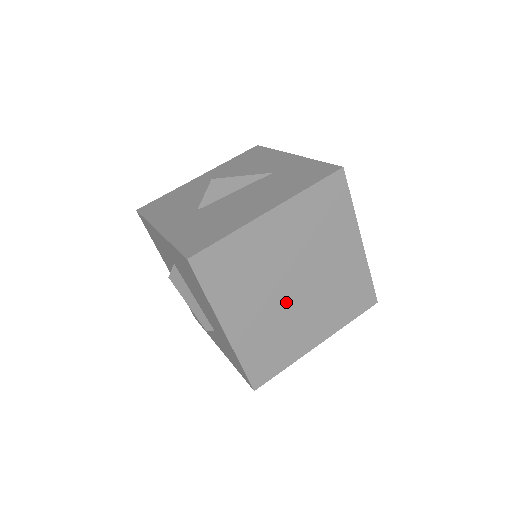
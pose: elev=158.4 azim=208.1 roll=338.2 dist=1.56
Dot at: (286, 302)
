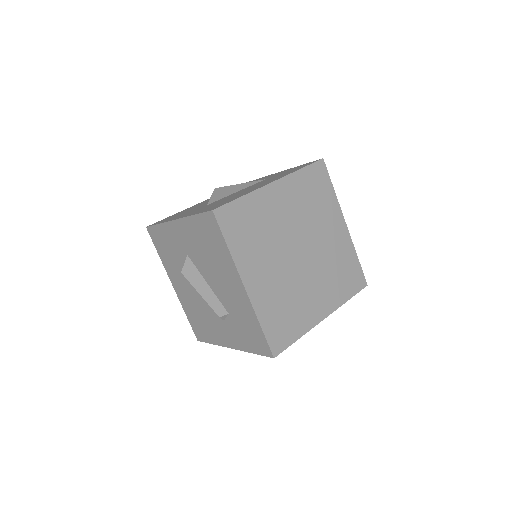
Dot at: (293, 268)
